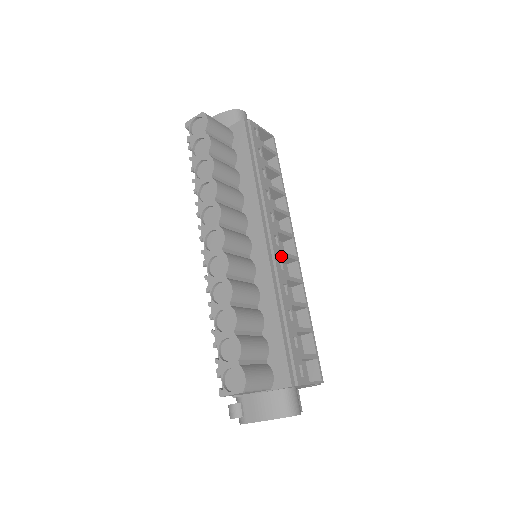
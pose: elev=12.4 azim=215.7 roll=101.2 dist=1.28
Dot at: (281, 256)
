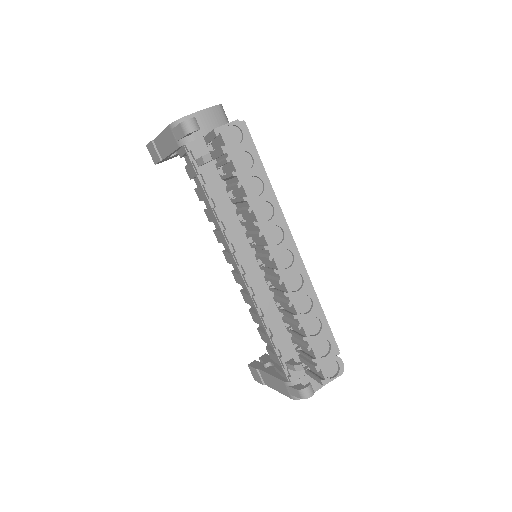
Dot at: occluded
